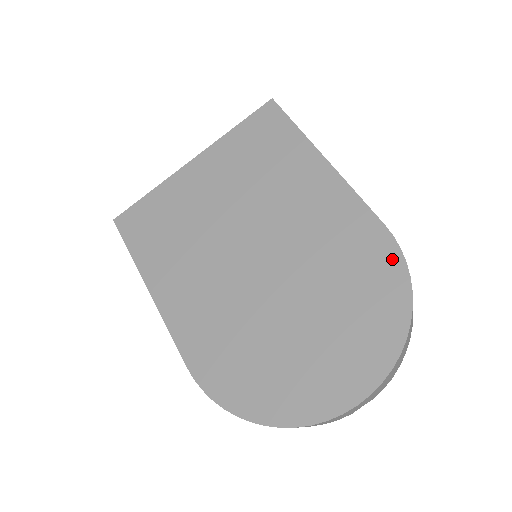
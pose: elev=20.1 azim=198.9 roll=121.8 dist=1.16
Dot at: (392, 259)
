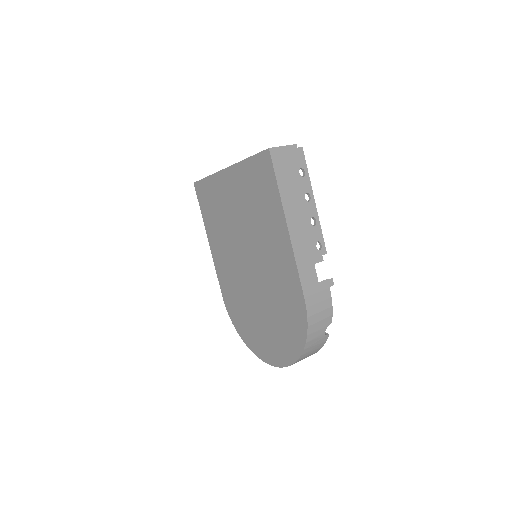
Dot at: (302, 320)
